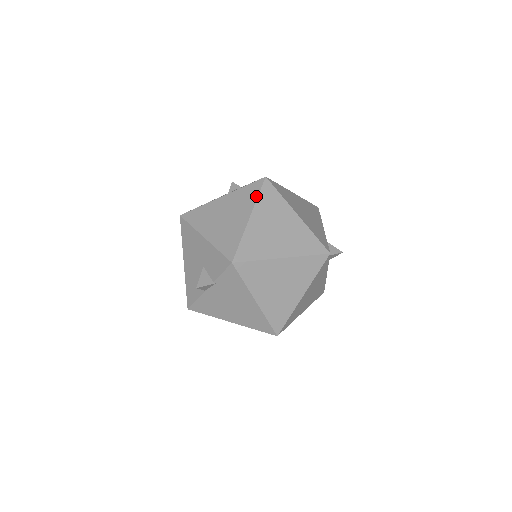
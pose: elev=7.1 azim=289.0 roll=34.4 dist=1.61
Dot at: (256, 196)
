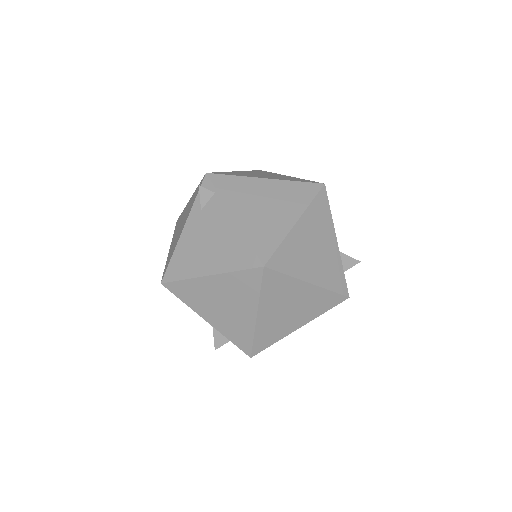
Dot at: (258, 292)
